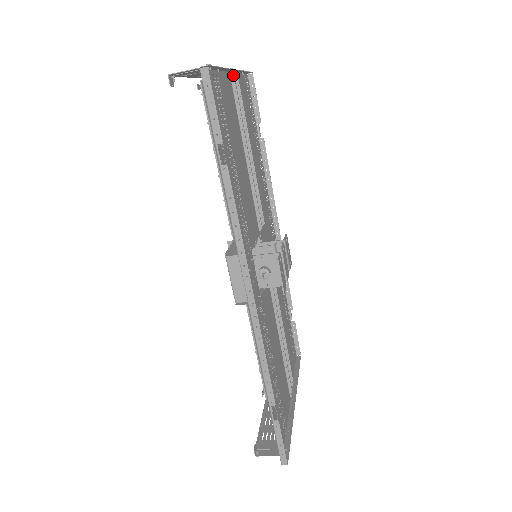
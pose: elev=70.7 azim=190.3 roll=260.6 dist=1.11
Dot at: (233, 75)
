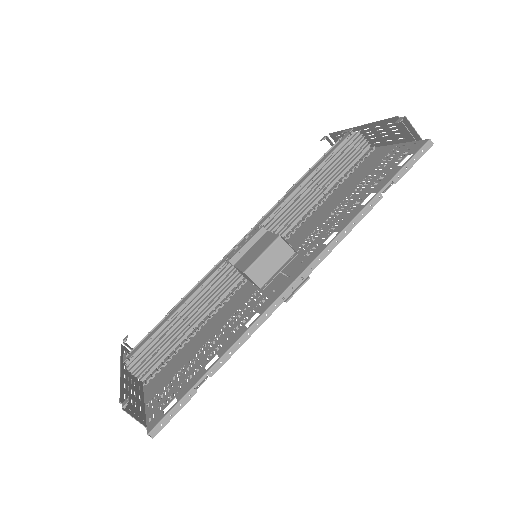
Dot at: occluded
